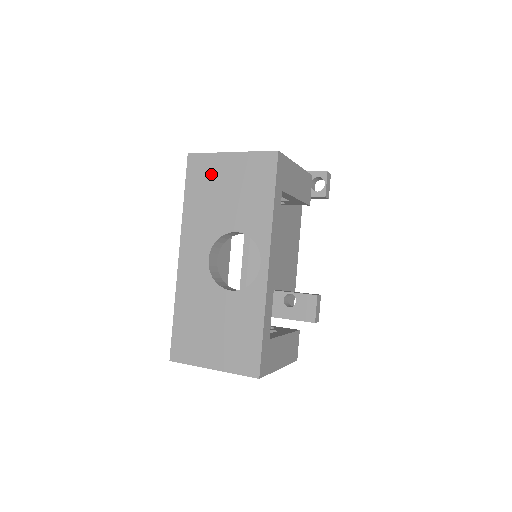
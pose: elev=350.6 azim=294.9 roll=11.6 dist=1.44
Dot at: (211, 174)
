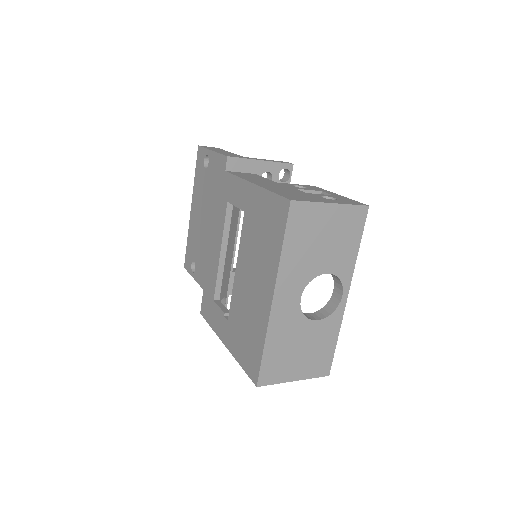
Dot at: (312, 223)
